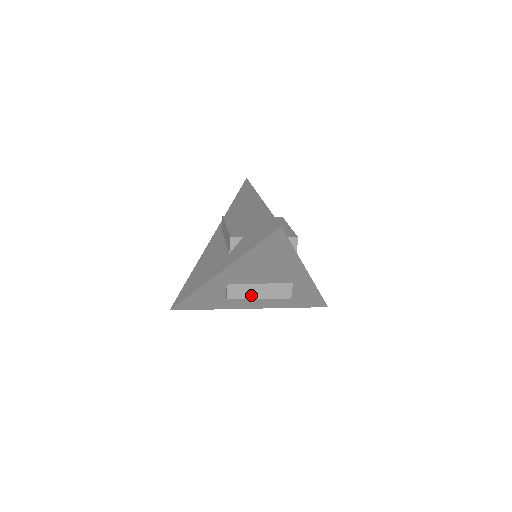
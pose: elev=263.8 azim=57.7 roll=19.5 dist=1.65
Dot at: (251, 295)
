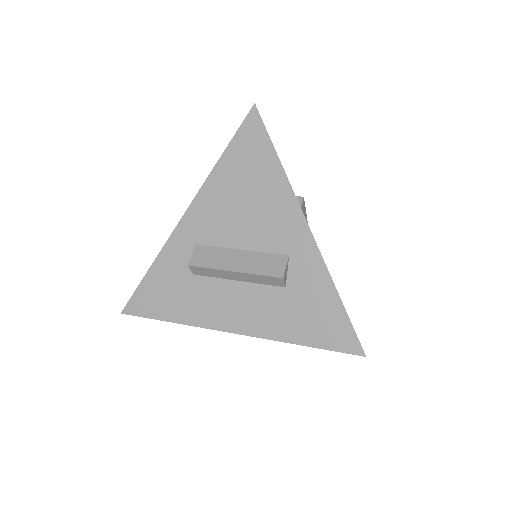
Dot at: (223, 264)
